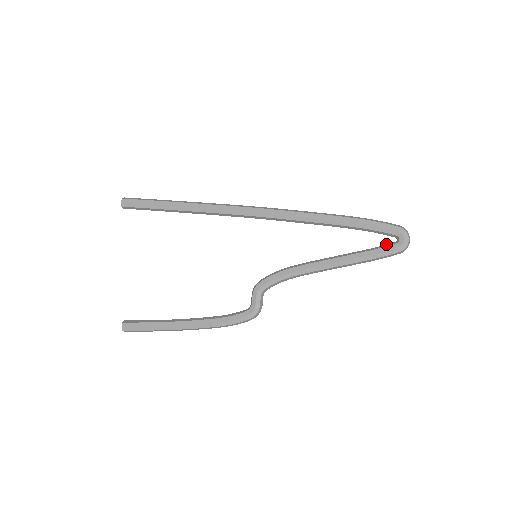
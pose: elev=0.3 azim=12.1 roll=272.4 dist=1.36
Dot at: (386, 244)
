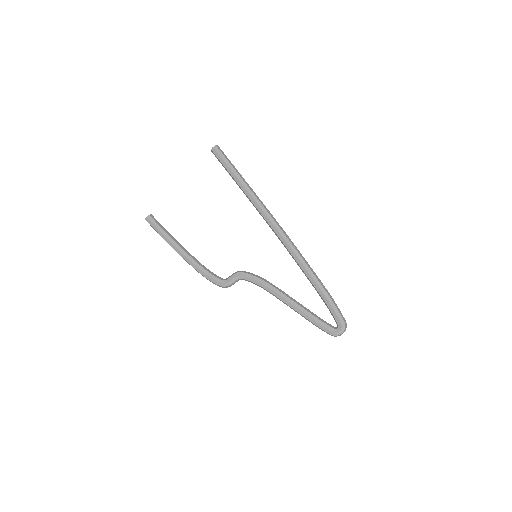
Dot at: occluded
